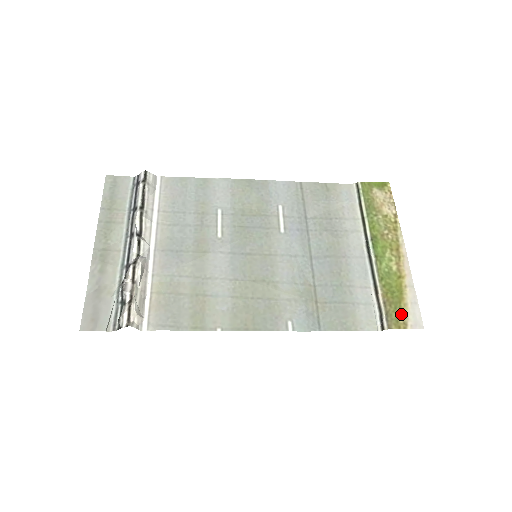
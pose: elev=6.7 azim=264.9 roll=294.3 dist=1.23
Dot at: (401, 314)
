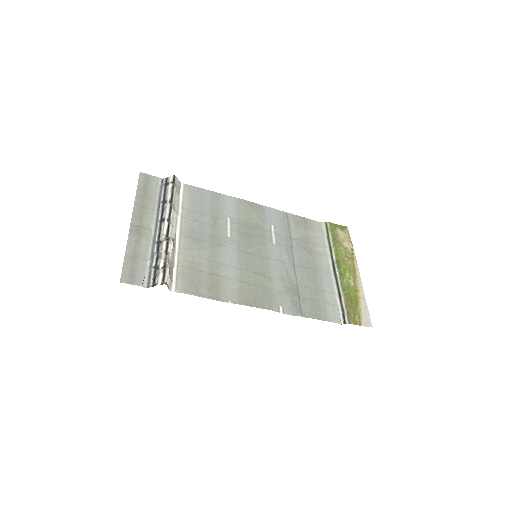
Dot at: (357, 315)
